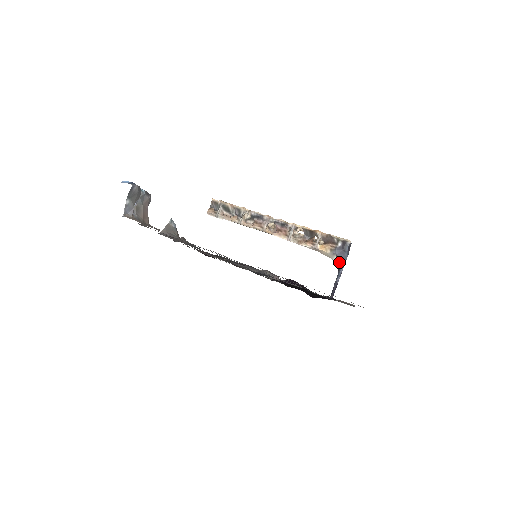
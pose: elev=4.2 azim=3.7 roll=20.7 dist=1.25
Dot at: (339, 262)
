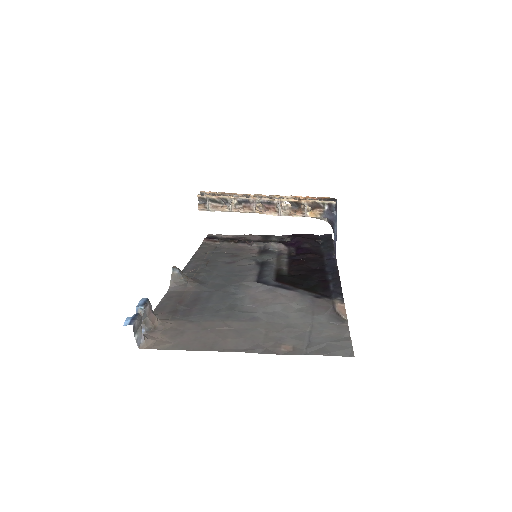
Dot at: (331, 223)
